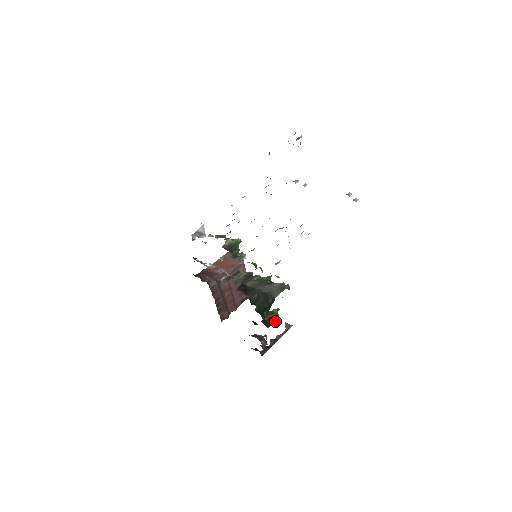
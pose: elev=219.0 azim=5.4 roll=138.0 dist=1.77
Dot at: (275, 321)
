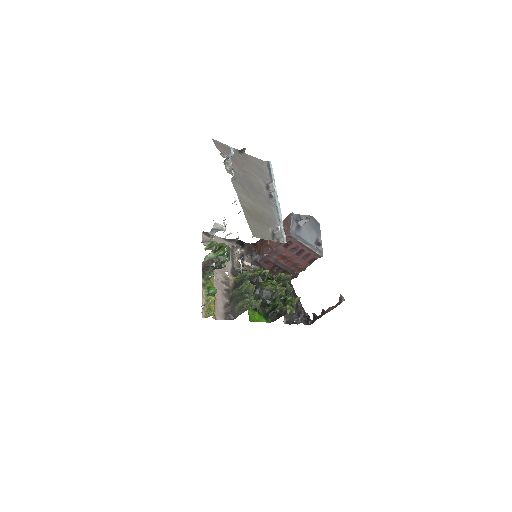
Dot at: (281, 316)
